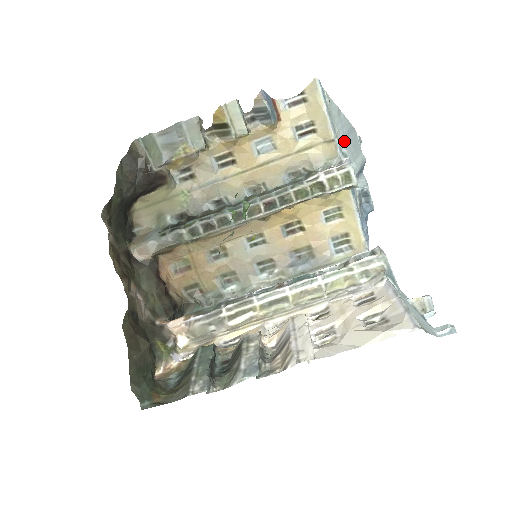
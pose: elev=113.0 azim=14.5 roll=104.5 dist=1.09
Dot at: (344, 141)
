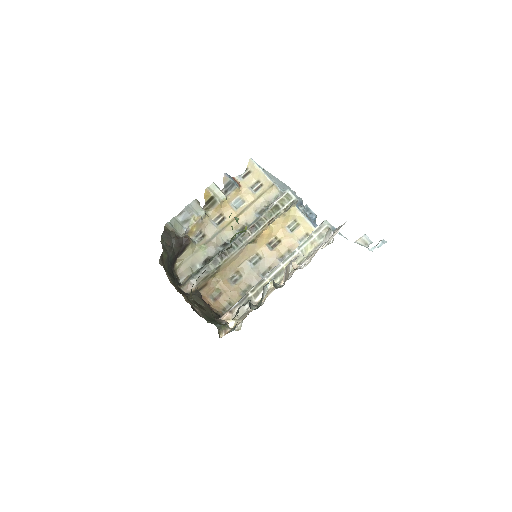
Dot at: (282, 187)
